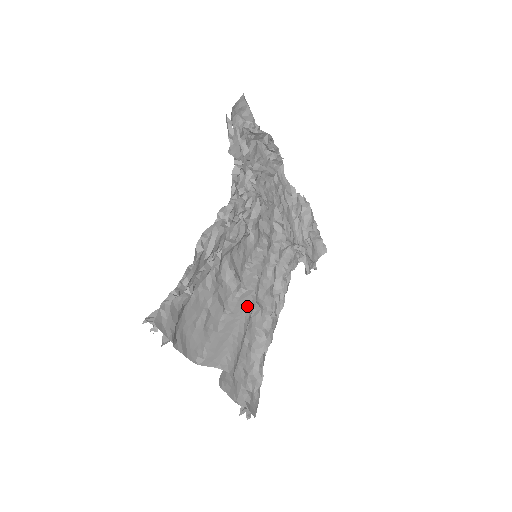
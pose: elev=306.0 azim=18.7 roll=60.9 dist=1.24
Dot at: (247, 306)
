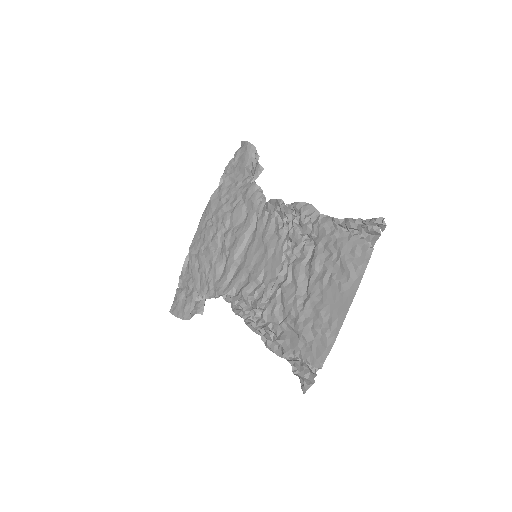
Dot at: occluded
